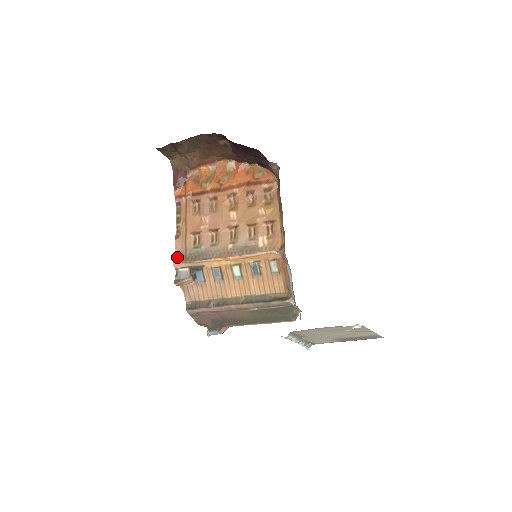
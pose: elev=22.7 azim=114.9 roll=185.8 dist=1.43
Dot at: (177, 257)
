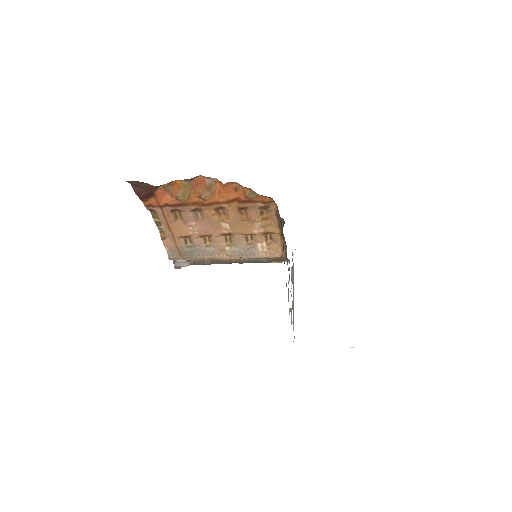
Dot at: (170, 253)
